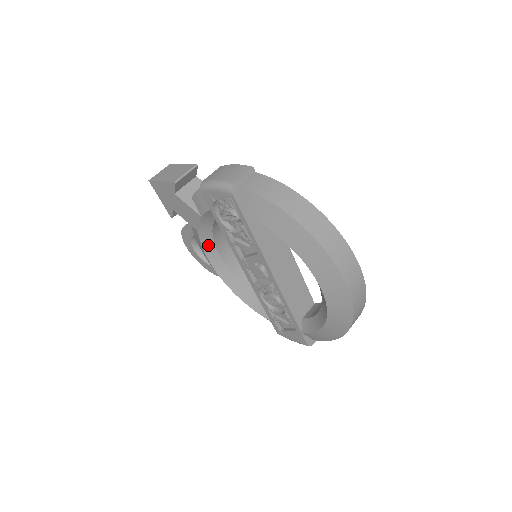
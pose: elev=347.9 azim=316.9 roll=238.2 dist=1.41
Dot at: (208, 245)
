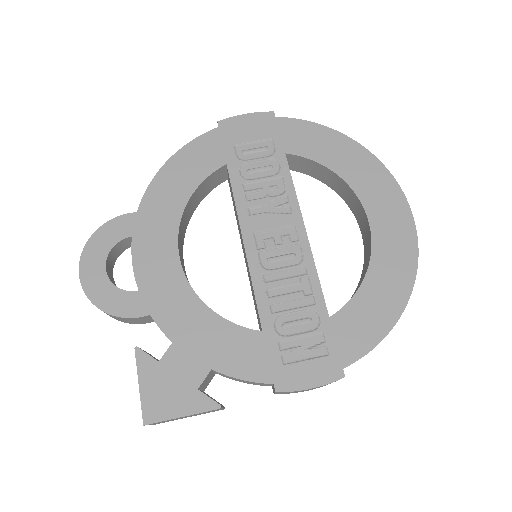
Dot at: occluded
